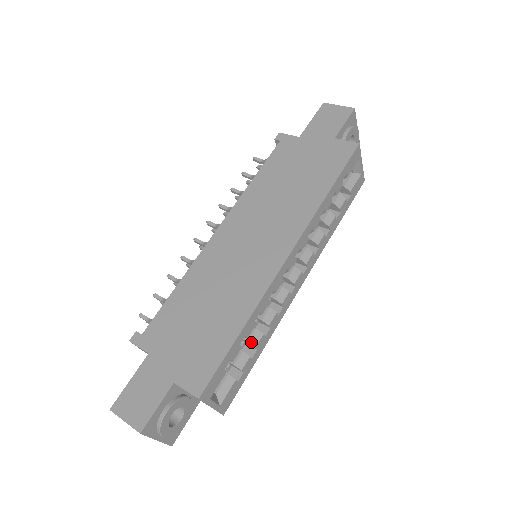
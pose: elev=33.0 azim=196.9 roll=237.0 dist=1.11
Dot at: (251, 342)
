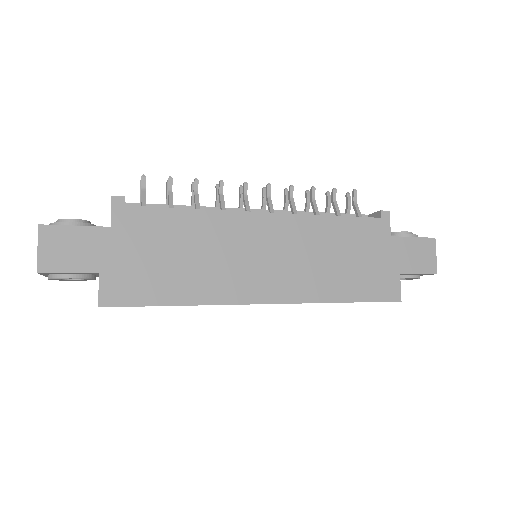
Dot at: occluded
